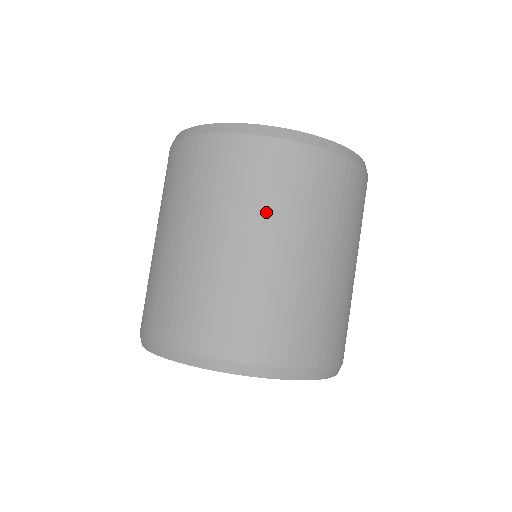
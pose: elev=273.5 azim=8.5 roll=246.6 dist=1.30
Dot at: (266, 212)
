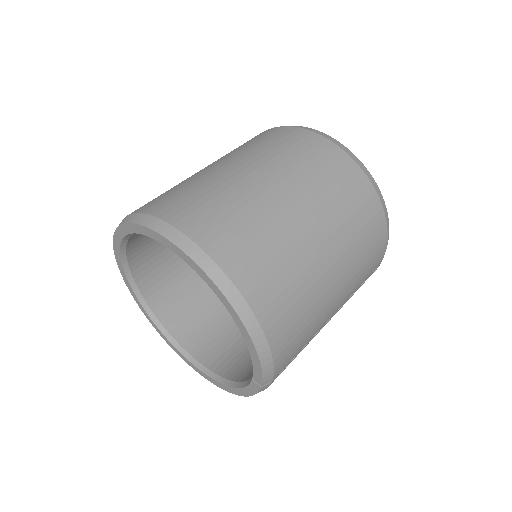
Dot at: occluded
